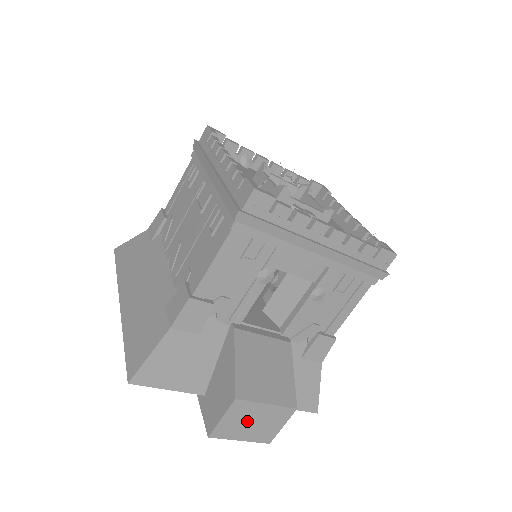
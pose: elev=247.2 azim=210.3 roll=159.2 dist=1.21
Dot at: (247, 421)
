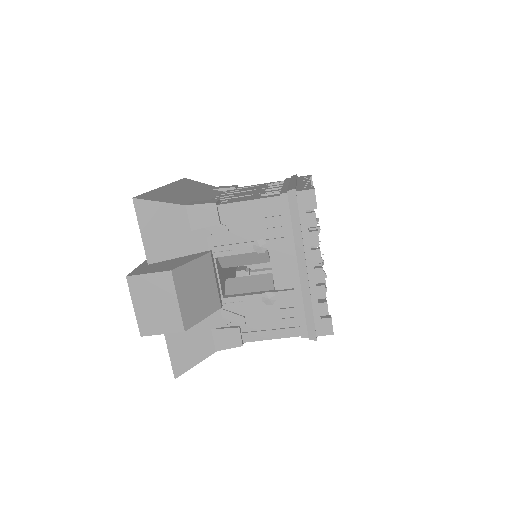
Dot at: (155, 297)
